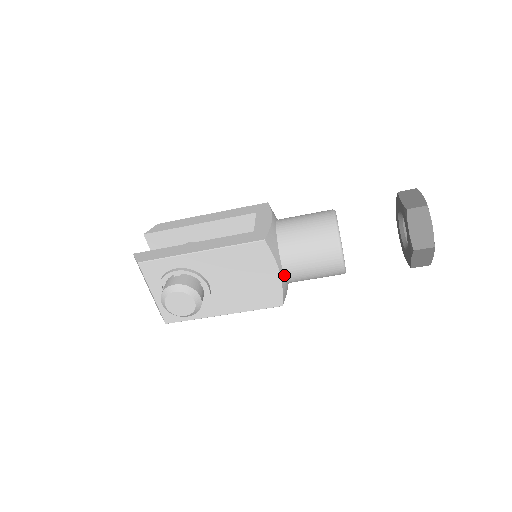
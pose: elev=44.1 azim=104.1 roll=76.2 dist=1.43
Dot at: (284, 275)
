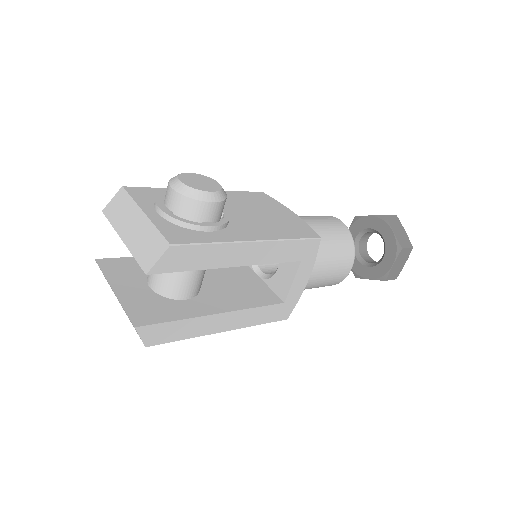
Dot at: occluded
